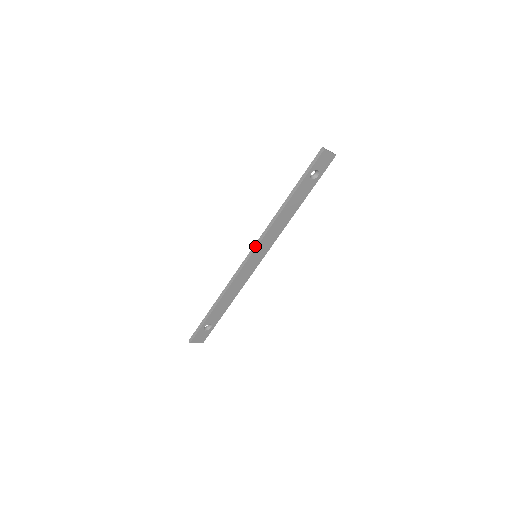
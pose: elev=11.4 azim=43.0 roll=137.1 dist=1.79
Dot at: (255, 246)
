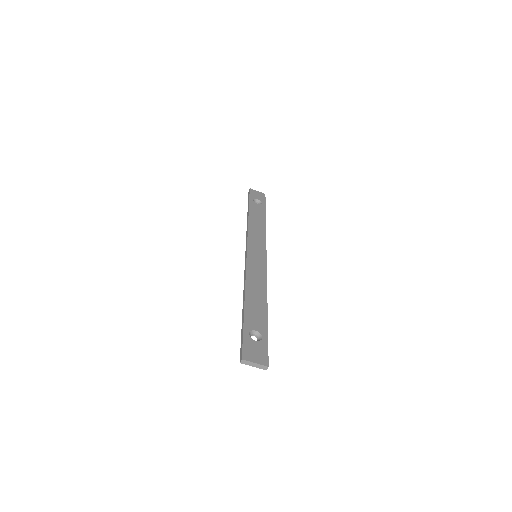
Dot at: (246, 246)
